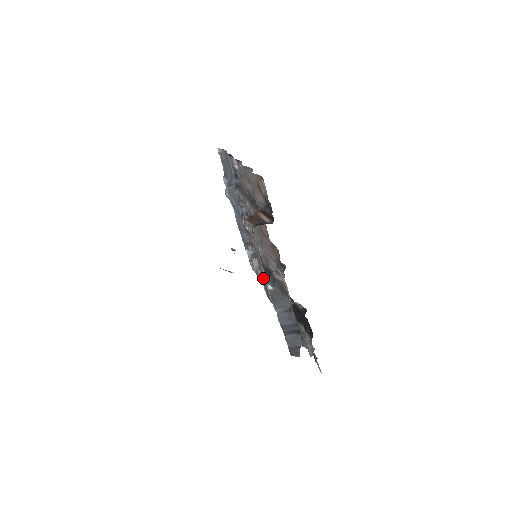
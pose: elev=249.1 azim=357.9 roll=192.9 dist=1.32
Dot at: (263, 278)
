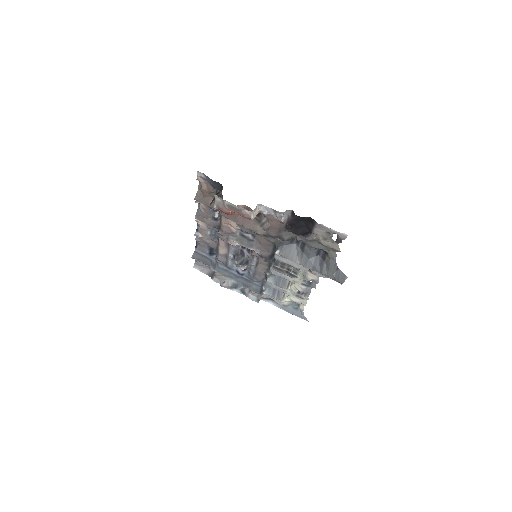
Dot at: (274, 264)
